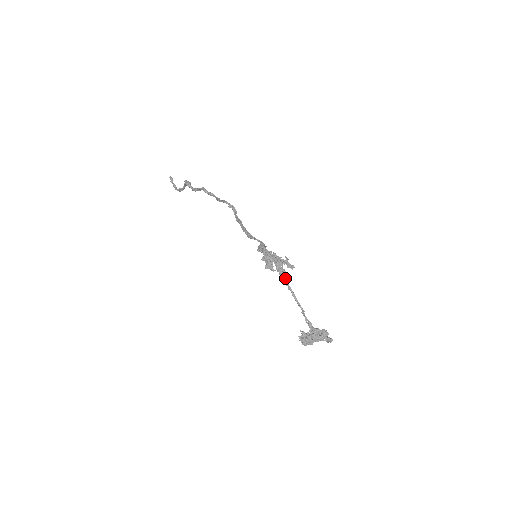
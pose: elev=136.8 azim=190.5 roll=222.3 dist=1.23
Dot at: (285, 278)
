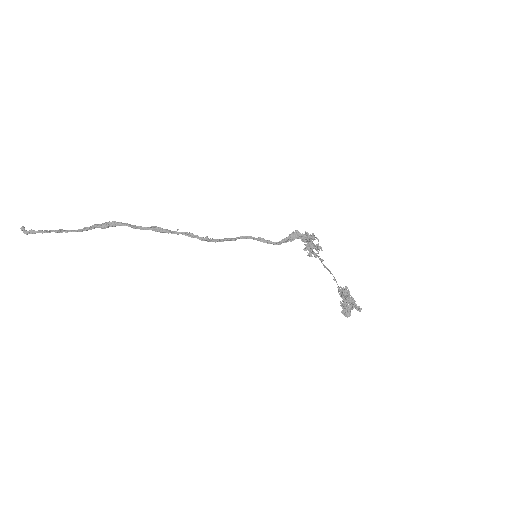
Dot at: (317, 255)
